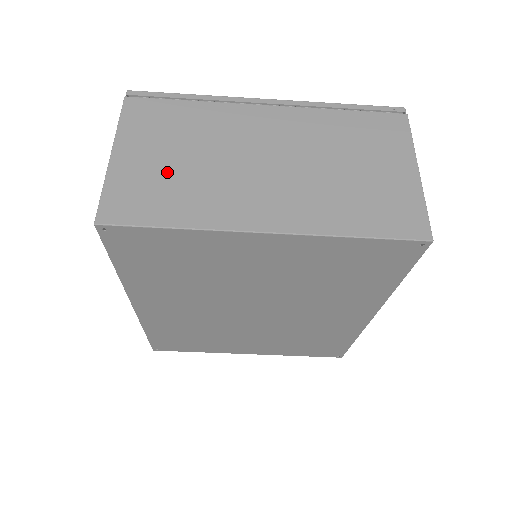
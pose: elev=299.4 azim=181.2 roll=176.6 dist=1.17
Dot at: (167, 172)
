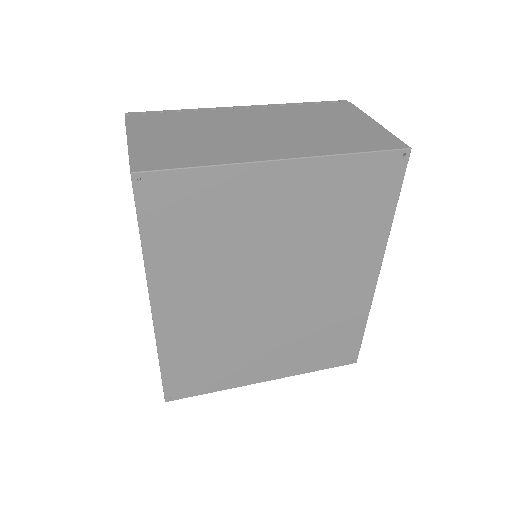
Dot at: (181, 142)
